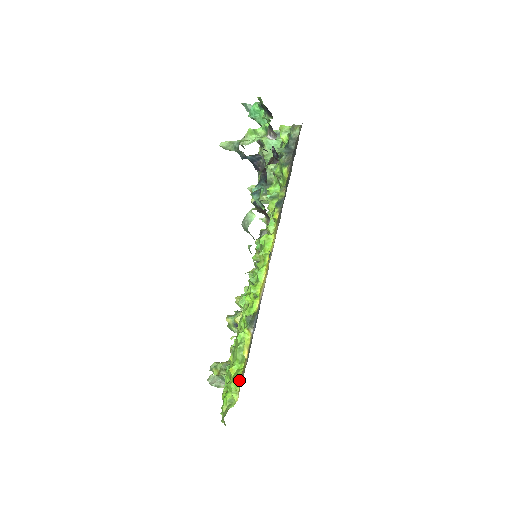
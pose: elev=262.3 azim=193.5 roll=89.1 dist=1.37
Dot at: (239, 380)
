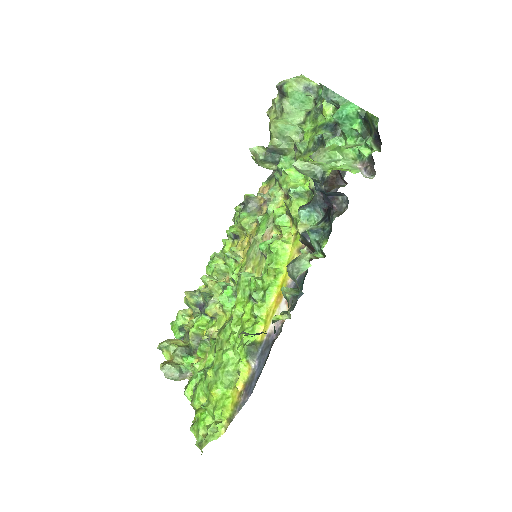
Dot at: (228, 414)
